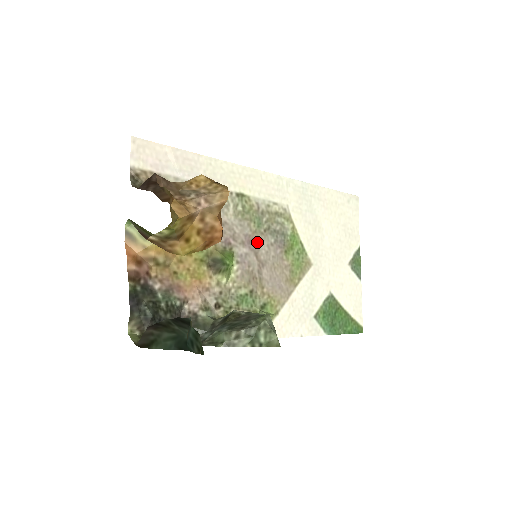
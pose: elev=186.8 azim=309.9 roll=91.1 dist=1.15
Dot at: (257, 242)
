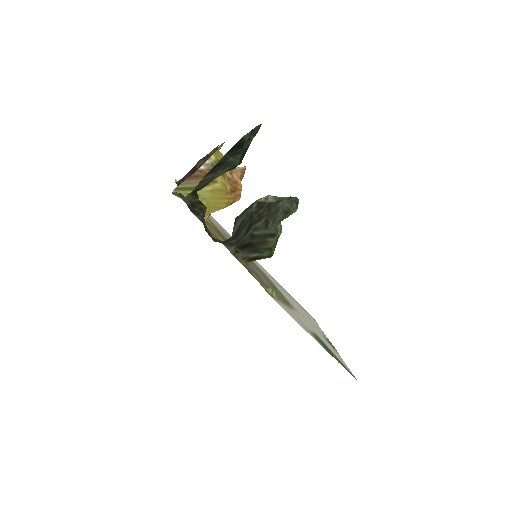
Dot at: (252, 266)
